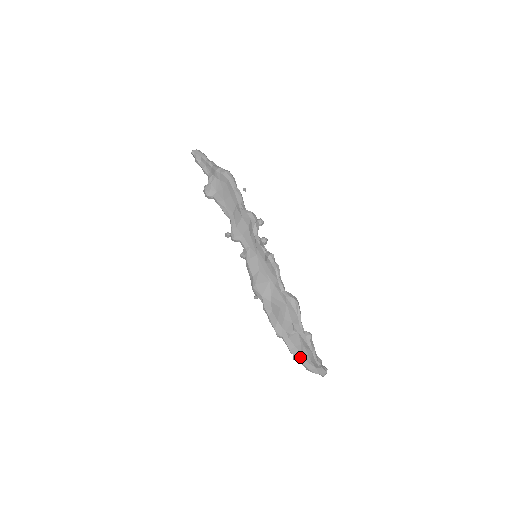
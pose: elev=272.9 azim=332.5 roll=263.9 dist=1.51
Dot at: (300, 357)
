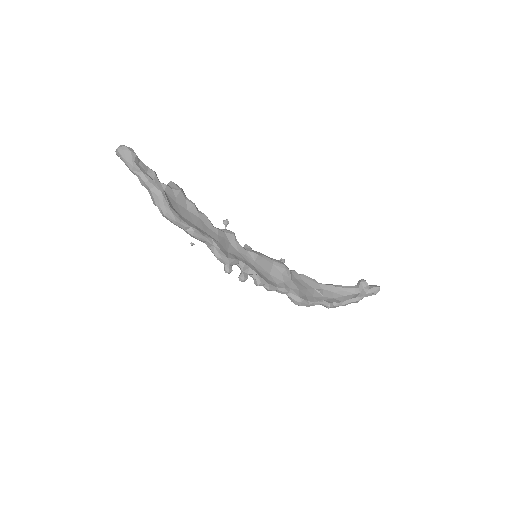
Dot at: (339, 292)
